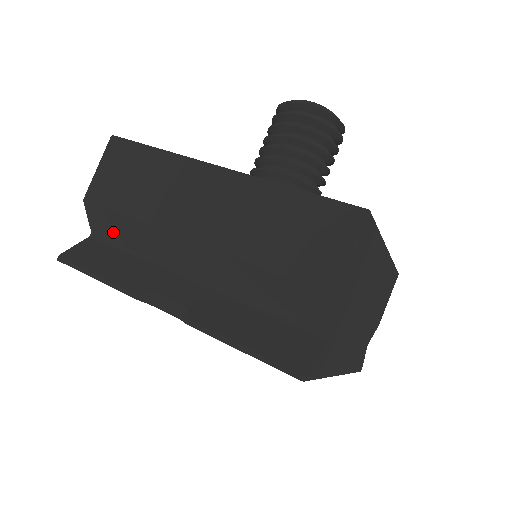
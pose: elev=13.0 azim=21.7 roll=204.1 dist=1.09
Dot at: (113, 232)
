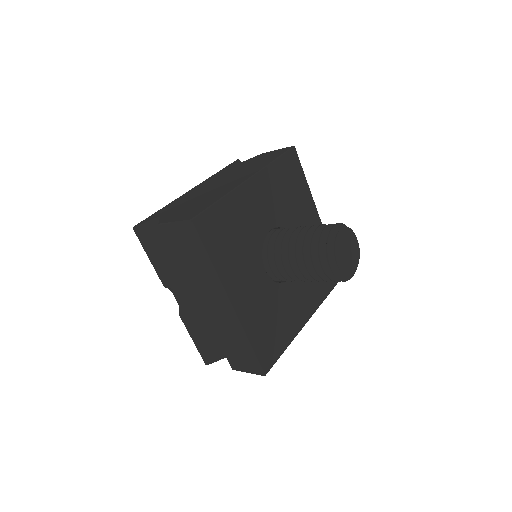
Dot at: occluded
